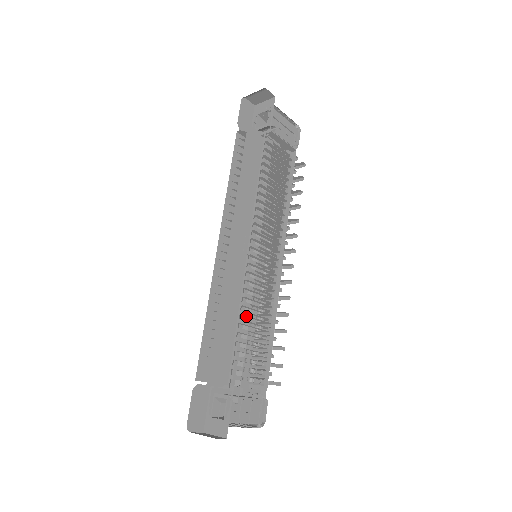
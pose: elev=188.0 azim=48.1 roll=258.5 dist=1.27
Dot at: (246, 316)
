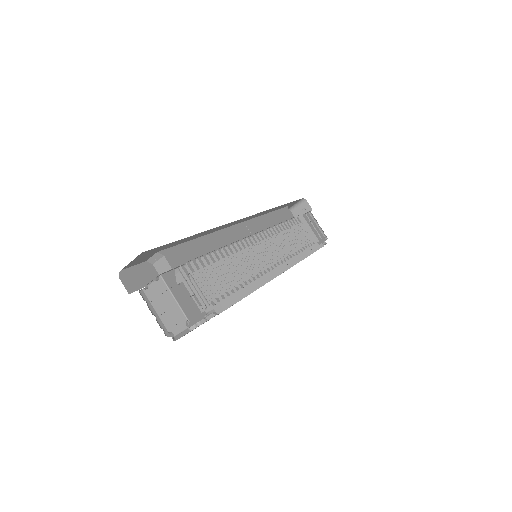
Dot at: (225, 258)
